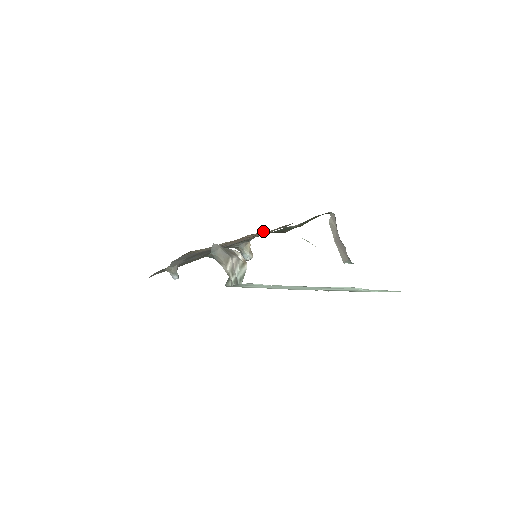
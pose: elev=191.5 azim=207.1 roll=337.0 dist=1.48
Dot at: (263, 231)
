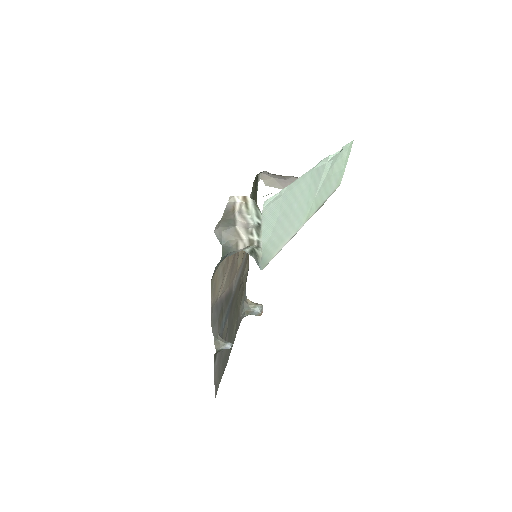
Dot at: occluded
